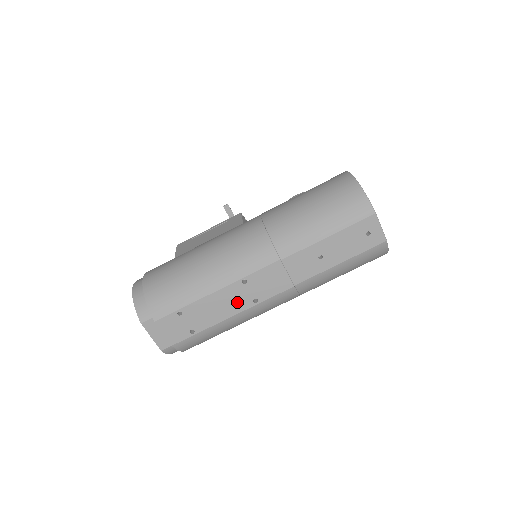
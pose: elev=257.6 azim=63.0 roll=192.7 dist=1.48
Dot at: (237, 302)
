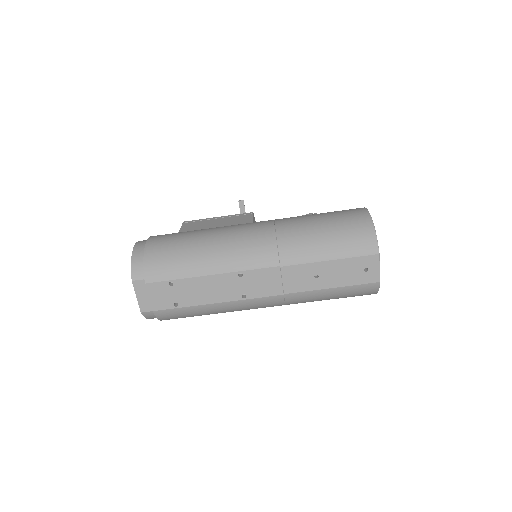
Dot at: (227, 291)
